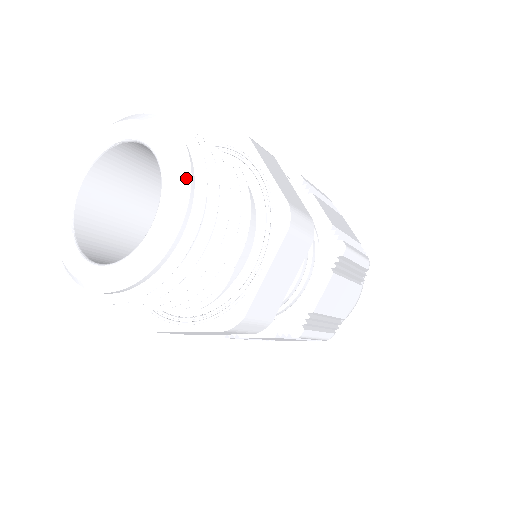
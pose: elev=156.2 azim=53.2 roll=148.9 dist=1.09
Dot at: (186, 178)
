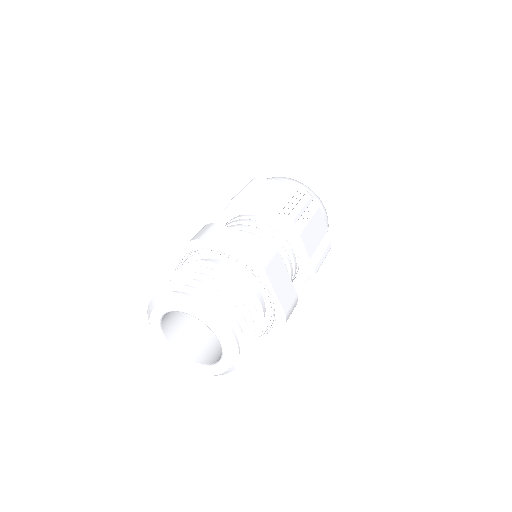
Dot at: (236, 355)
